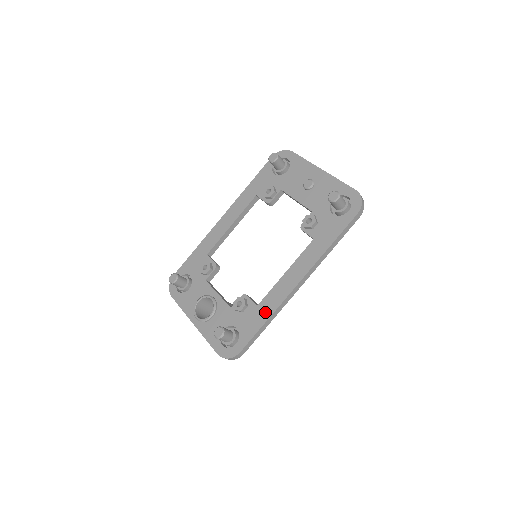
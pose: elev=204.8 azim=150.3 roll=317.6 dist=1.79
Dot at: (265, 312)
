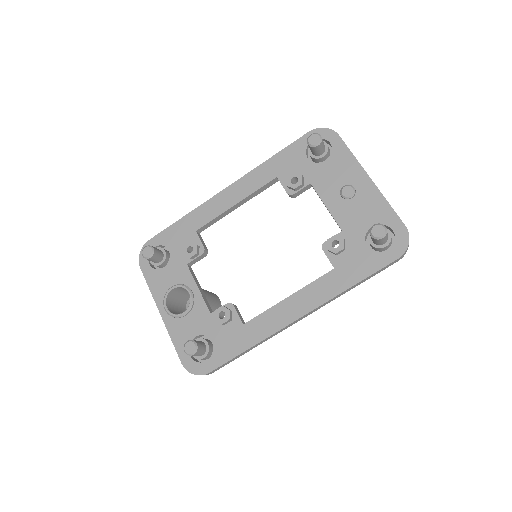
Dot at: (251, 336)
